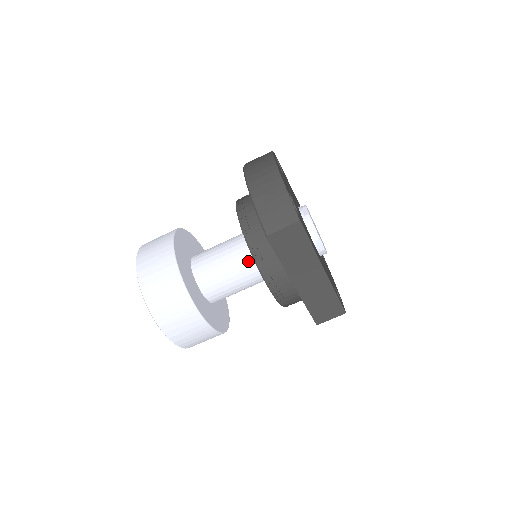
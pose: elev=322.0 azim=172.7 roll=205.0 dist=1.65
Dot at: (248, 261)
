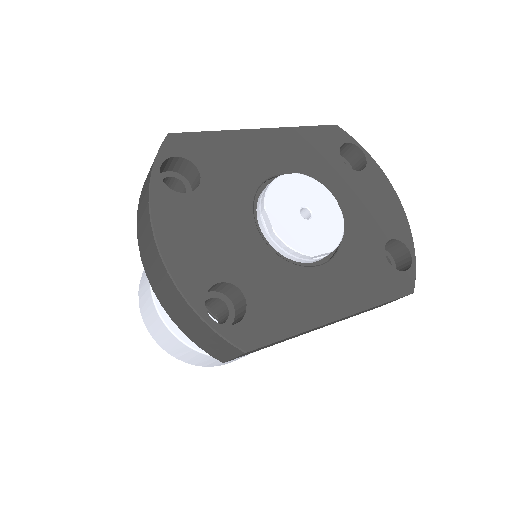
Dot at: occluded
